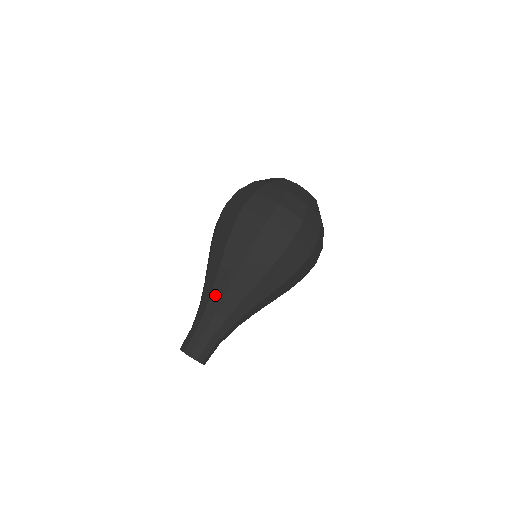
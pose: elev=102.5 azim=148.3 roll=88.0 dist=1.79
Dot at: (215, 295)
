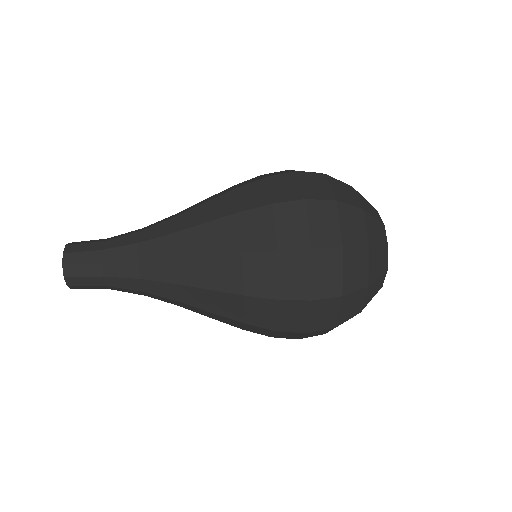
Dot at: occluded
